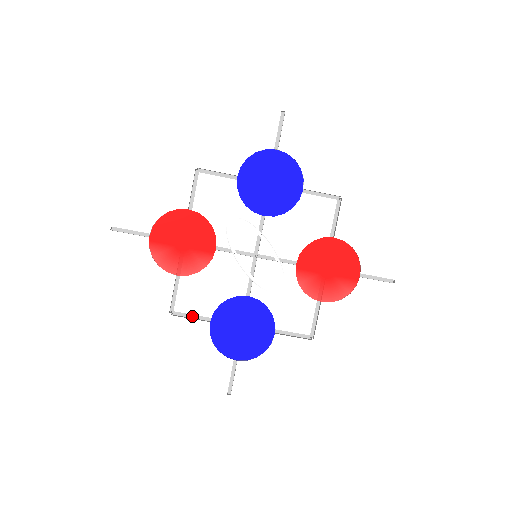
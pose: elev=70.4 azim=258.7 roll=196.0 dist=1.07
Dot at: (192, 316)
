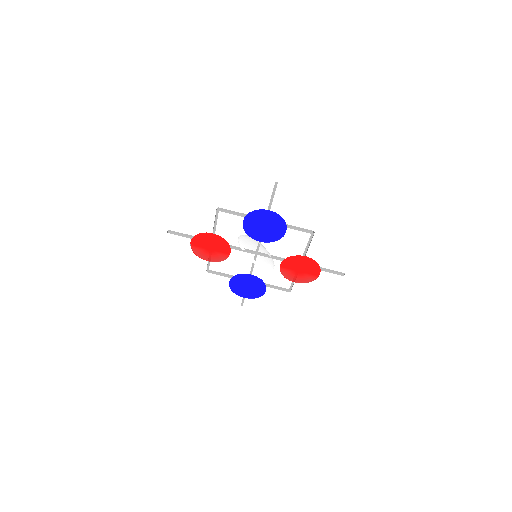
Dot at: (220, 273)
